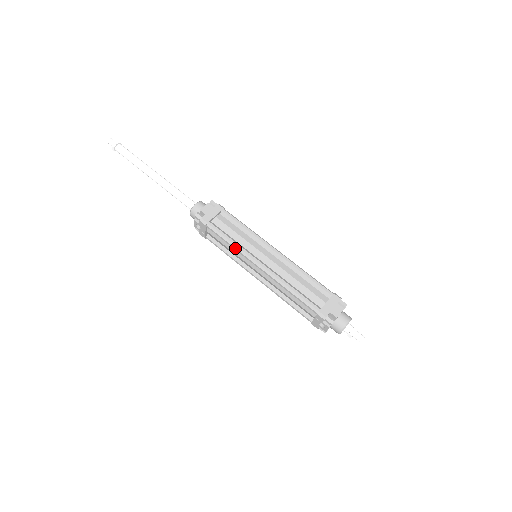
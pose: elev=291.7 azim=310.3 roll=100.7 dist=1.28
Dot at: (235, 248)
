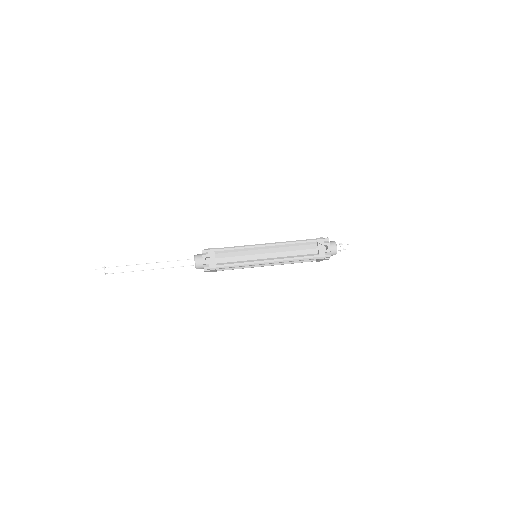
Dot at: (243, 247)
